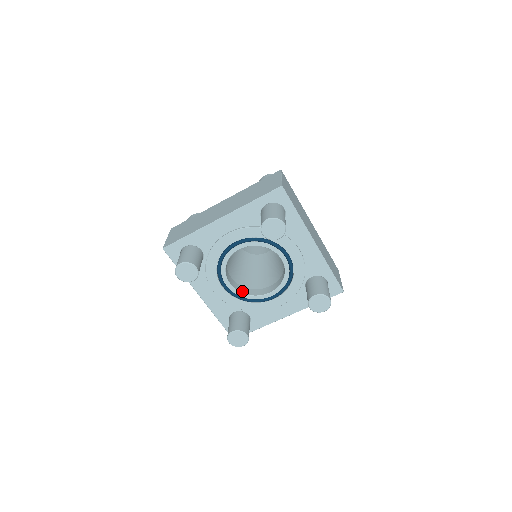
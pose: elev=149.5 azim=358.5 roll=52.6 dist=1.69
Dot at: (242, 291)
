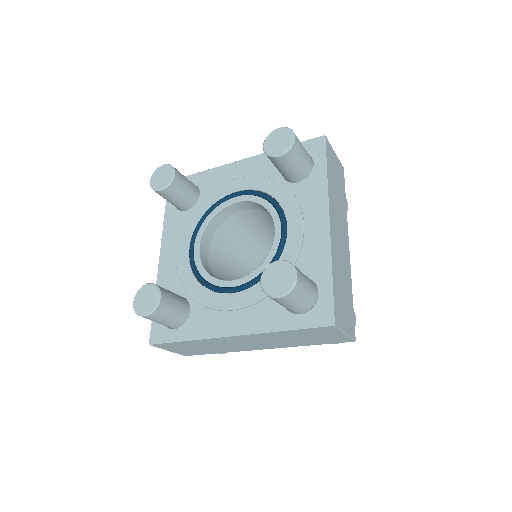
Dot at: (206, 268)
